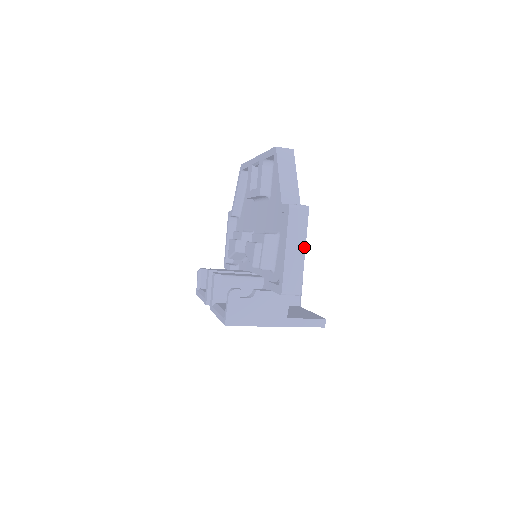
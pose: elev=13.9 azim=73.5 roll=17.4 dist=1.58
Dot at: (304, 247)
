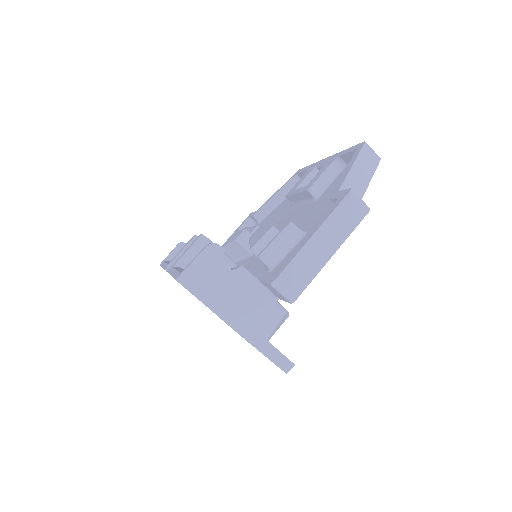
Dot at: (335, 249)
